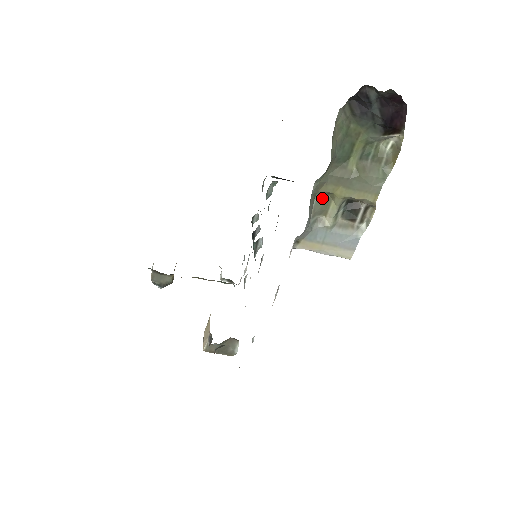
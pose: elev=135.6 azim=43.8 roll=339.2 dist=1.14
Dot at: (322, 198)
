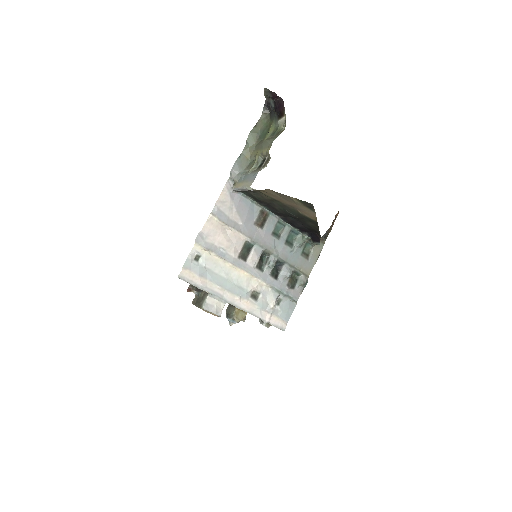
Dot at: (253, 161)
